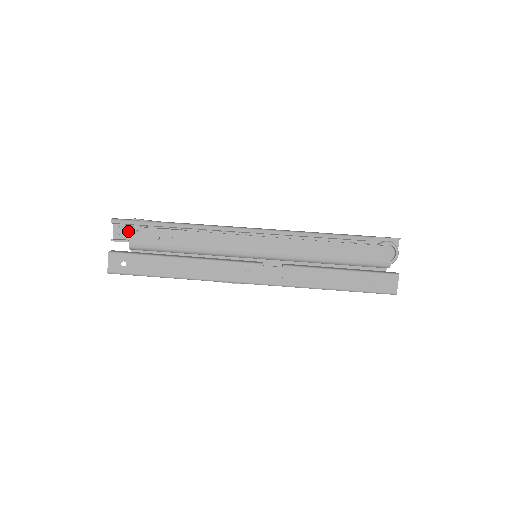
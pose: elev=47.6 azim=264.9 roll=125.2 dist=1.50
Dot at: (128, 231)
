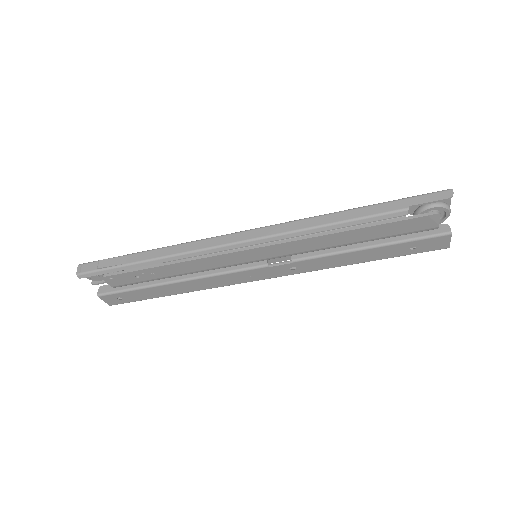
Dot at: (102, 276)
